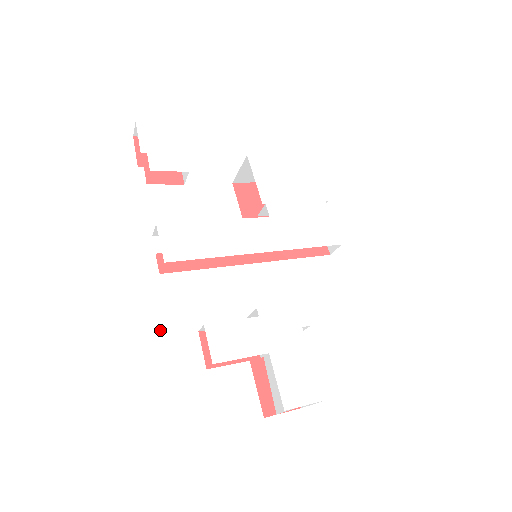
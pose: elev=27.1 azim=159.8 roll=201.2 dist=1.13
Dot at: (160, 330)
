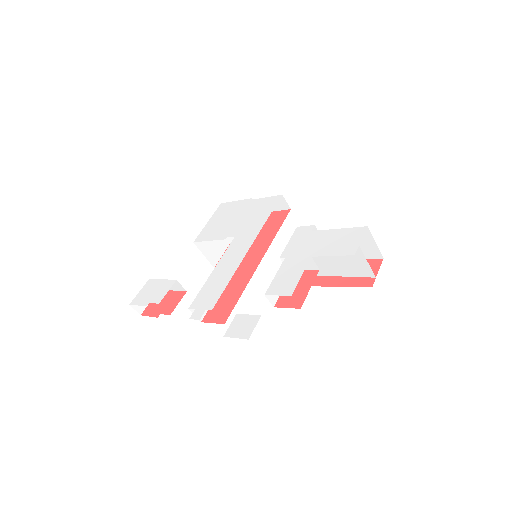
Dot at: (247, 325)
